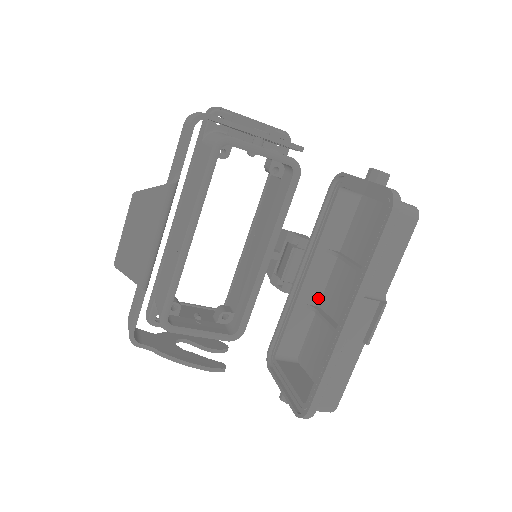
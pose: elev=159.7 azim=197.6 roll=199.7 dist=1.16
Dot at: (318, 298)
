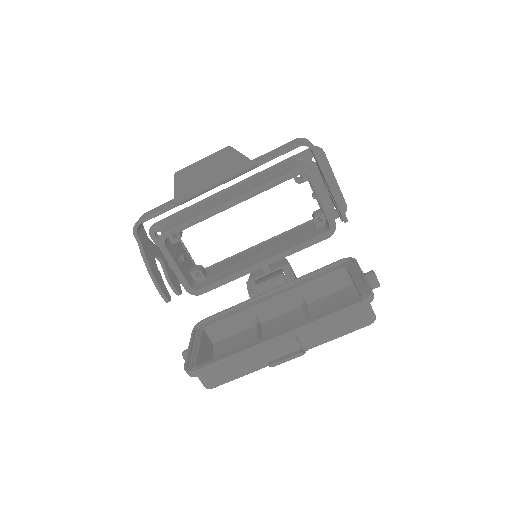
Dot at: (266, 318)
